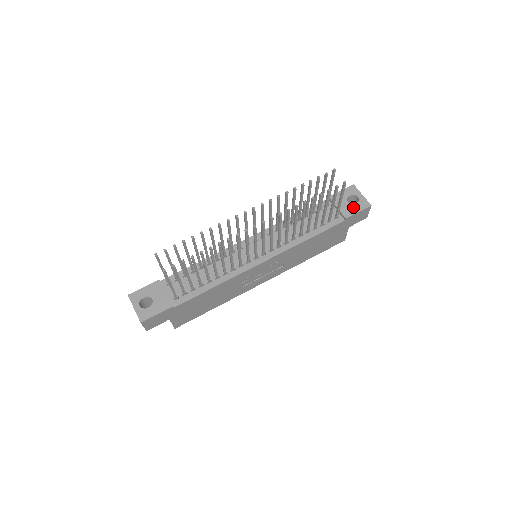
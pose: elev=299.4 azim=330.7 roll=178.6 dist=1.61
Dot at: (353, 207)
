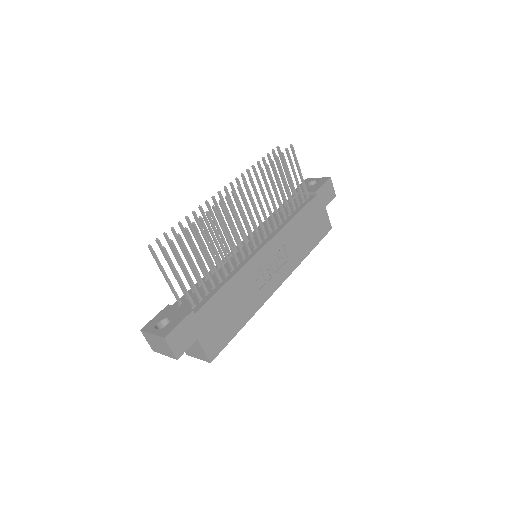
Dot at: (316, 185)
